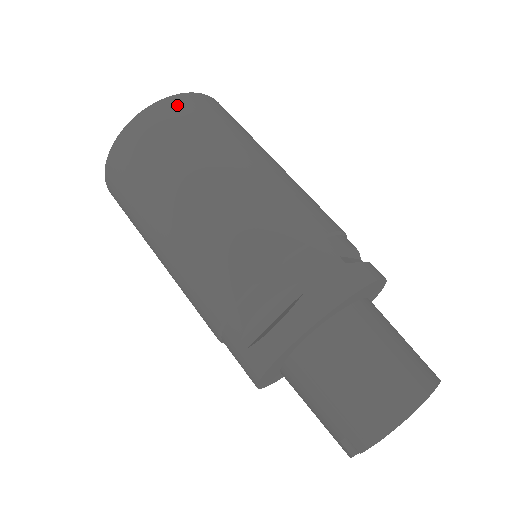
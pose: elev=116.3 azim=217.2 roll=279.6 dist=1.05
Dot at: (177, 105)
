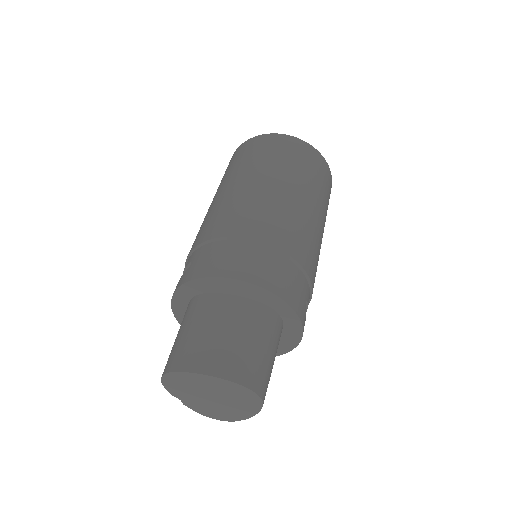
Dot at: (251, 143)
